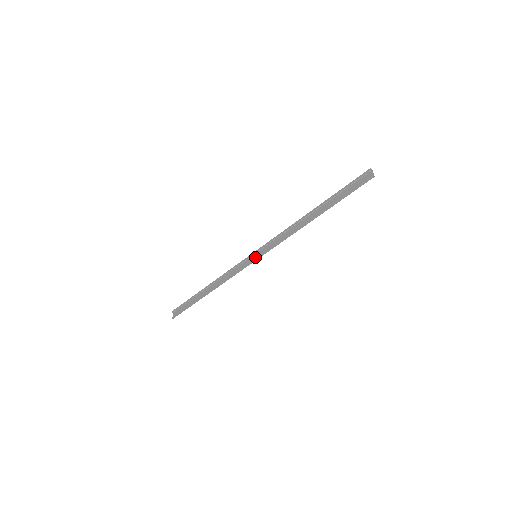
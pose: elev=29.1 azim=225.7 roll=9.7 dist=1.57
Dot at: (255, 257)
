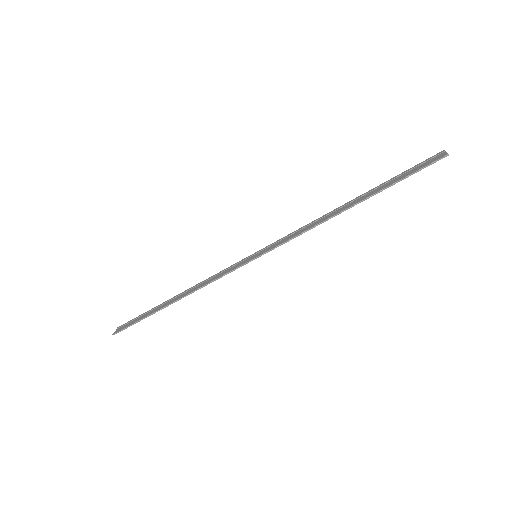
Dot at: (254, 256)
